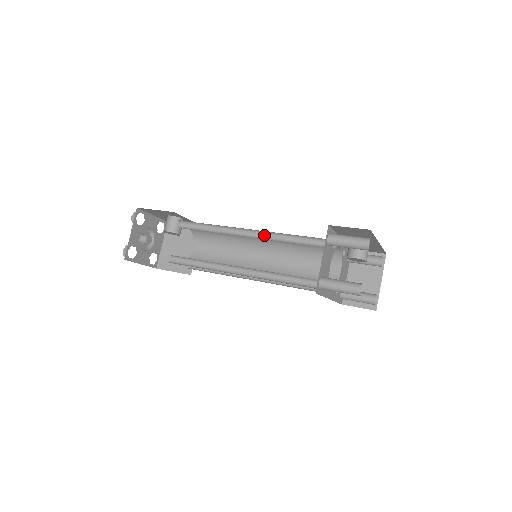
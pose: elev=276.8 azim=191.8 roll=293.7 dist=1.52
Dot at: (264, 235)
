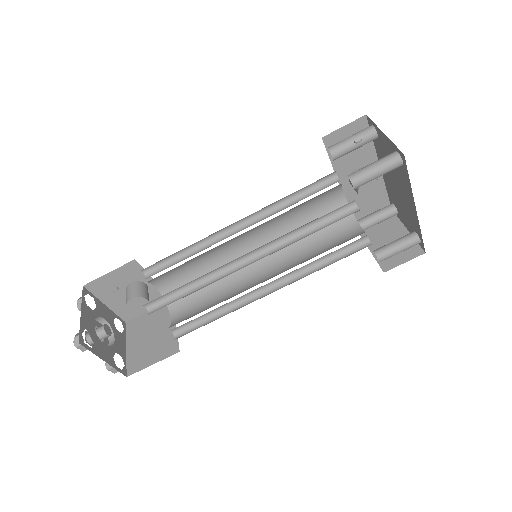
Dot at: (255, 221)
